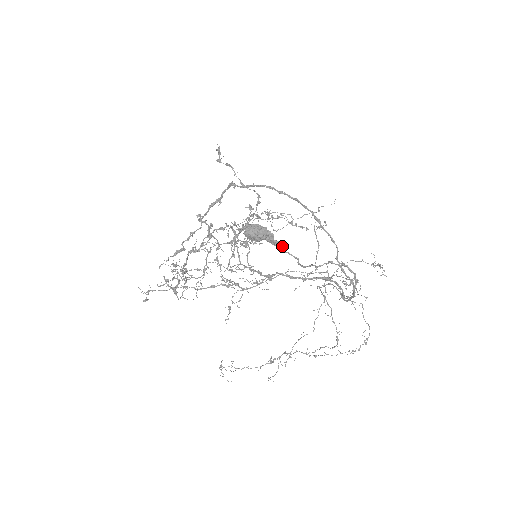
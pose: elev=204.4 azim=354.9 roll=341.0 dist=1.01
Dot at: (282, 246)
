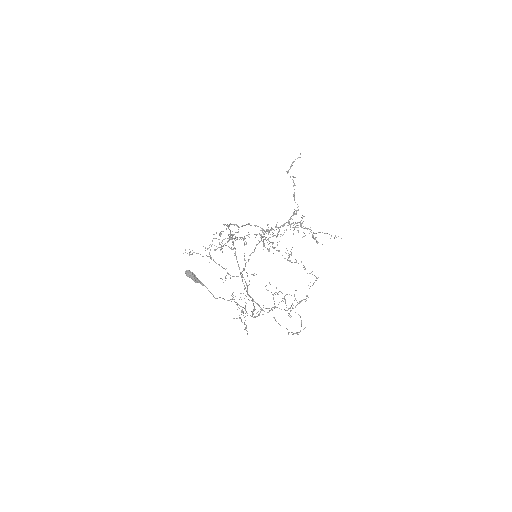
Dot at: occluded
